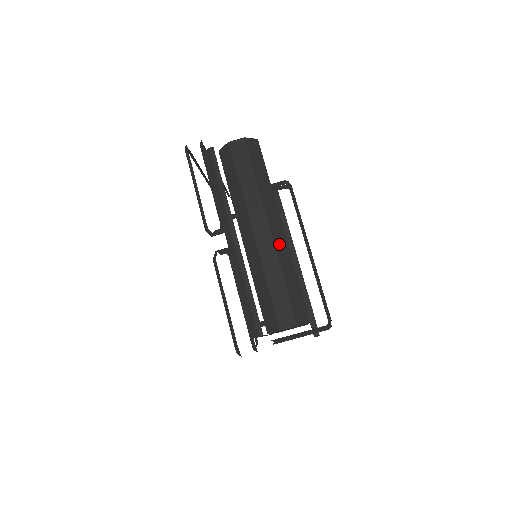
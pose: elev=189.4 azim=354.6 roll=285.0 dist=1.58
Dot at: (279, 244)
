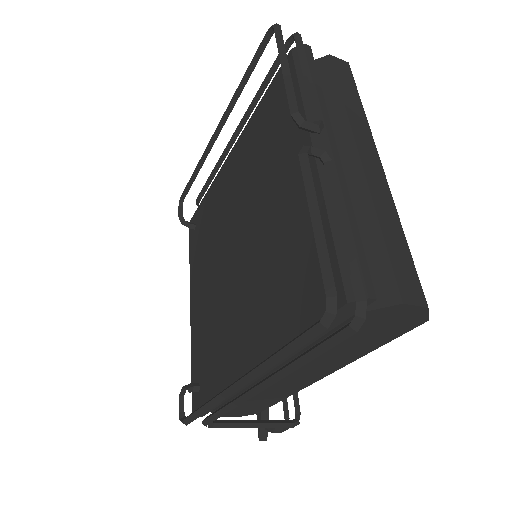
Dot at: occluded
